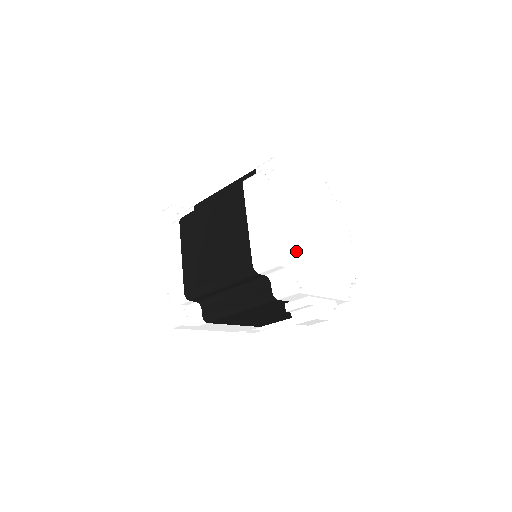
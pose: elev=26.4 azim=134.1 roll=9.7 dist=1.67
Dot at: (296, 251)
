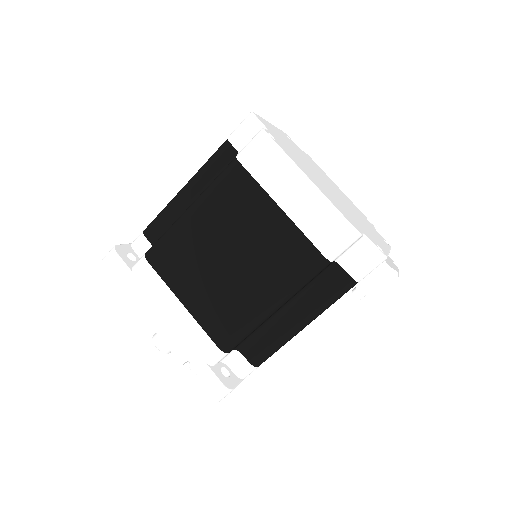
Dot at: (348, 214)
